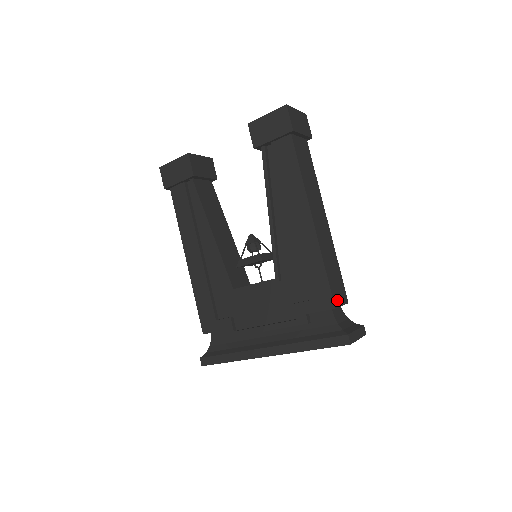
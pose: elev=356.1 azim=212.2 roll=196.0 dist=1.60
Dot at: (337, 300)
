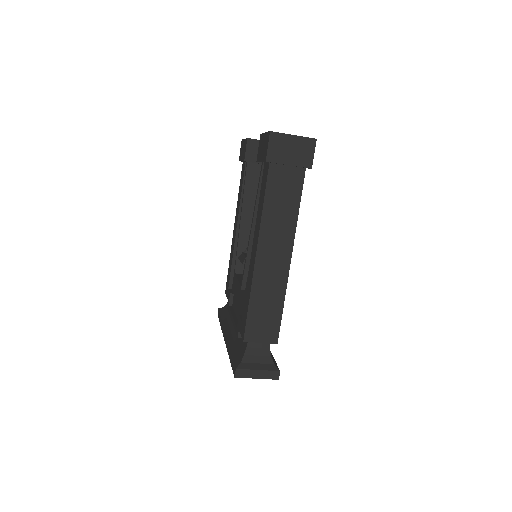
Dot at: (253, 336)
